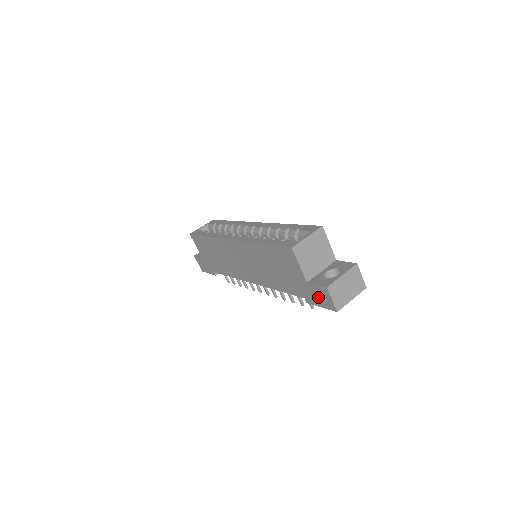
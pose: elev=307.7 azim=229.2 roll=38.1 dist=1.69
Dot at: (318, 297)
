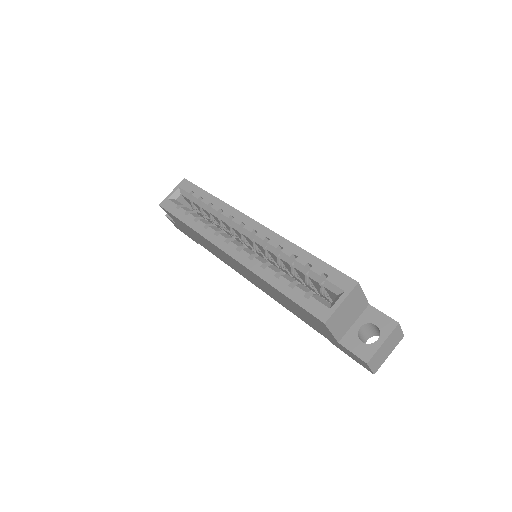
Dot at: (351, 355)
